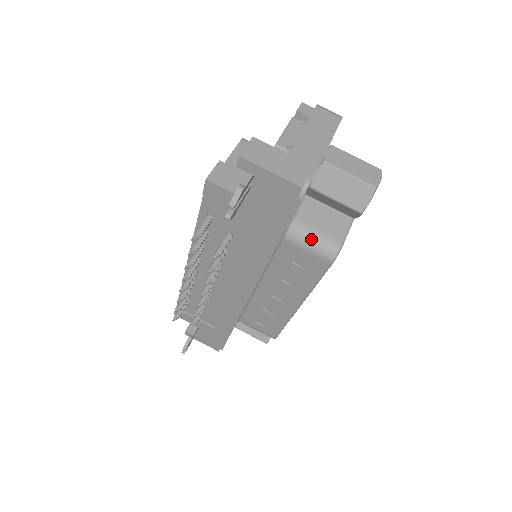
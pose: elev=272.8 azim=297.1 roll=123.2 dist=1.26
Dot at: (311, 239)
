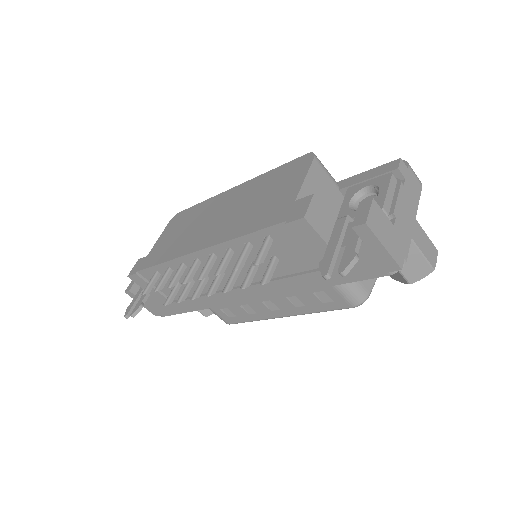
Dot at: (349, 285)
